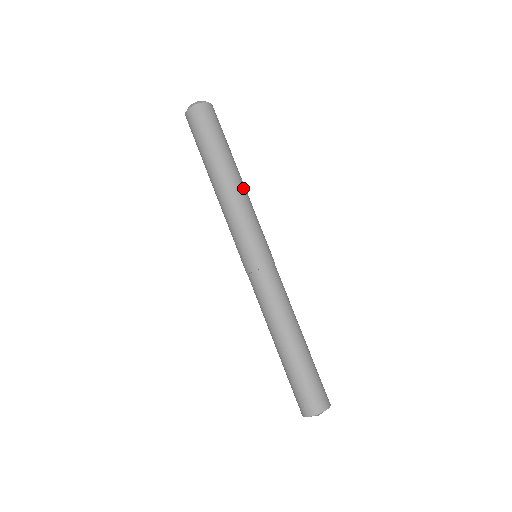
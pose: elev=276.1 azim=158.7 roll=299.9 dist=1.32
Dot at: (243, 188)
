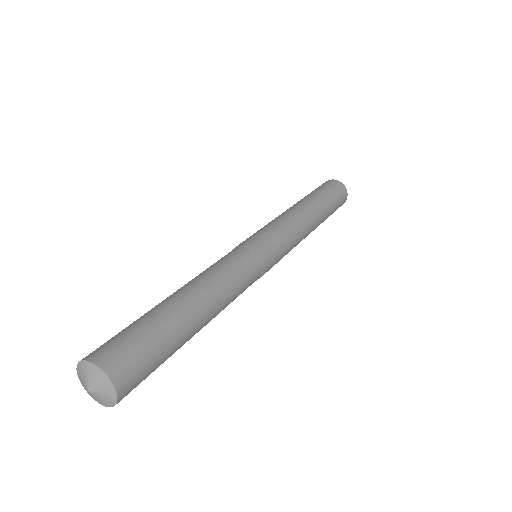
Dot at: (294, 210)
